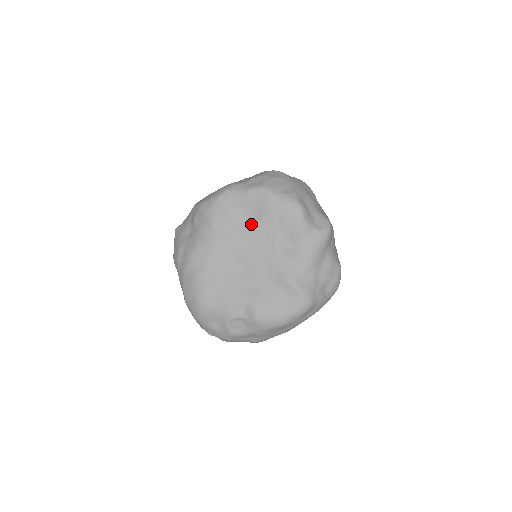
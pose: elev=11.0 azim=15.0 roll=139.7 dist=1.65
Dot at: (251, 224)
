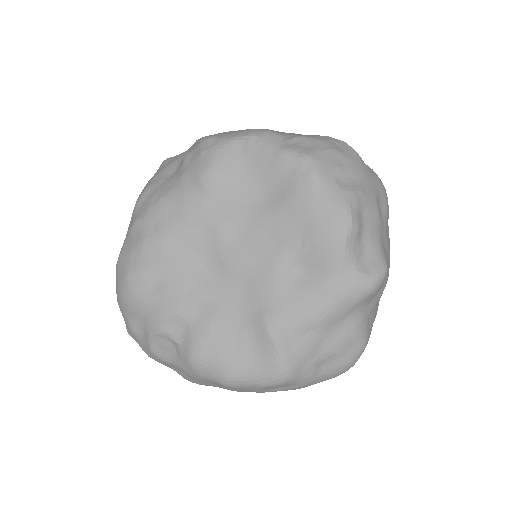
Dot at: (260, 207)
